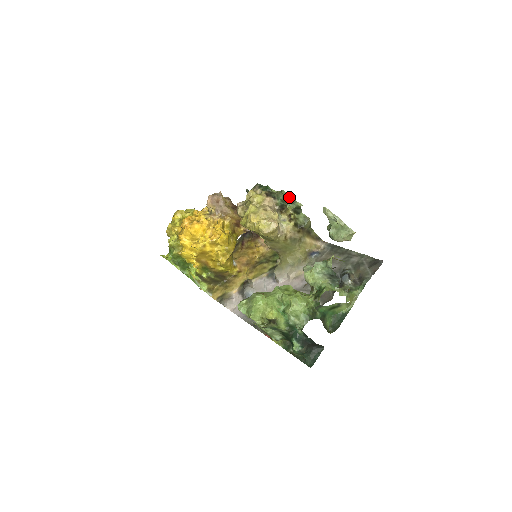
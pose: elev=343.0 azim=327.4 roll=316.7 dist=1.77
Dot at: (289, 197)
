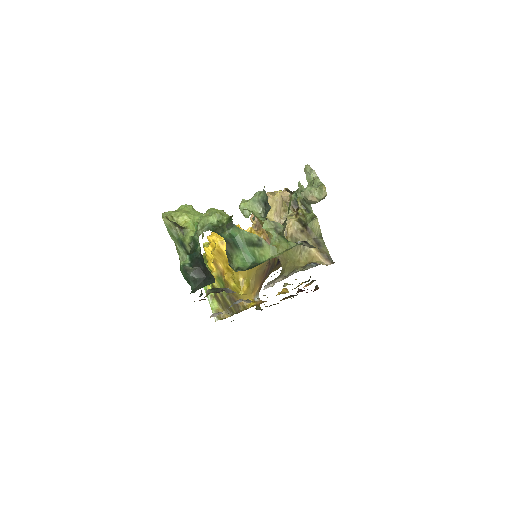
Dot at: (301, 187)
